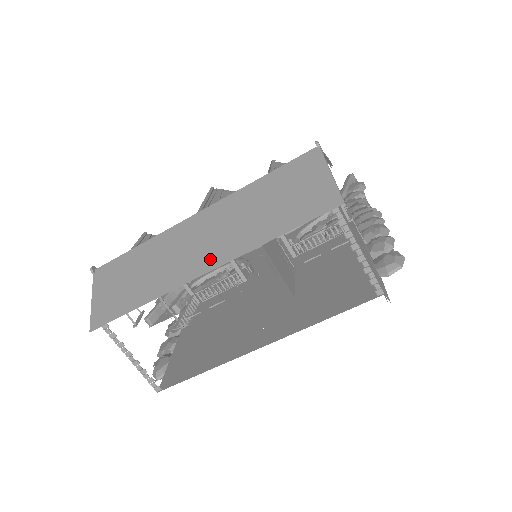
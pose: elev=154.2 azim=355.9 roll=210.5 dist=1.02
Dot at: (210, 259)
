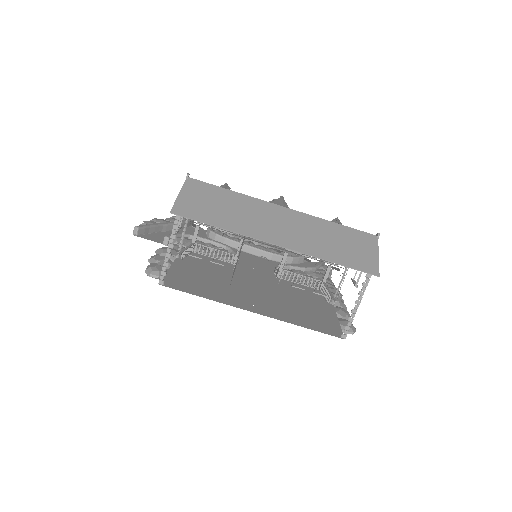
Dot at: (283, 240)
